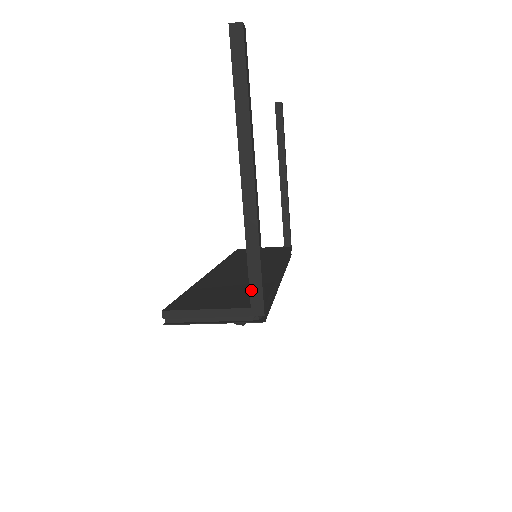
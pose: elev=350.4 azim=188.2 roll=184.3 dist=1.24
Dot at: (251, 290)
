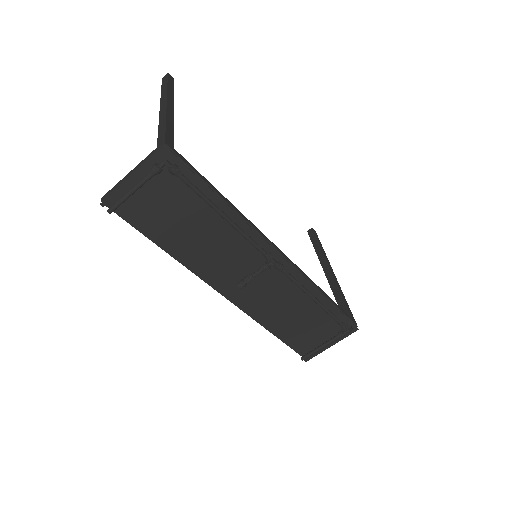
Dot at: (158, 140)
